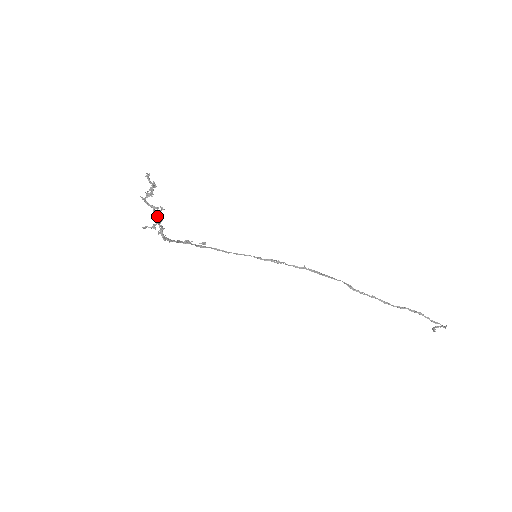
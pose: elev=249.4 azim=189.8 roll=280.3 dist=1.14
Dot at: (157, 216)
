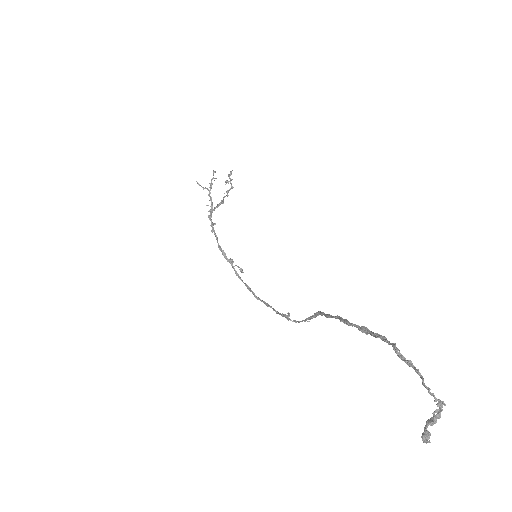
Dot at: (211, 183)
